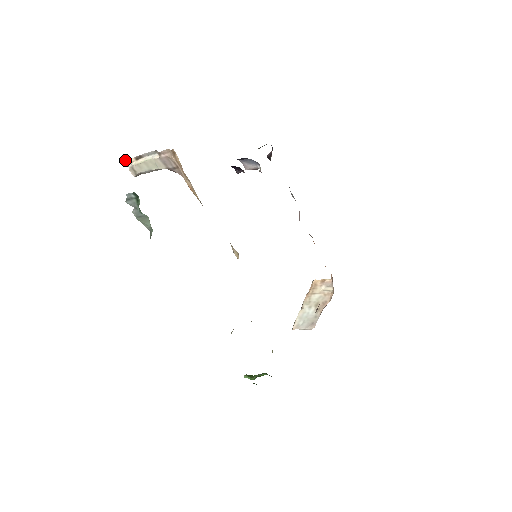
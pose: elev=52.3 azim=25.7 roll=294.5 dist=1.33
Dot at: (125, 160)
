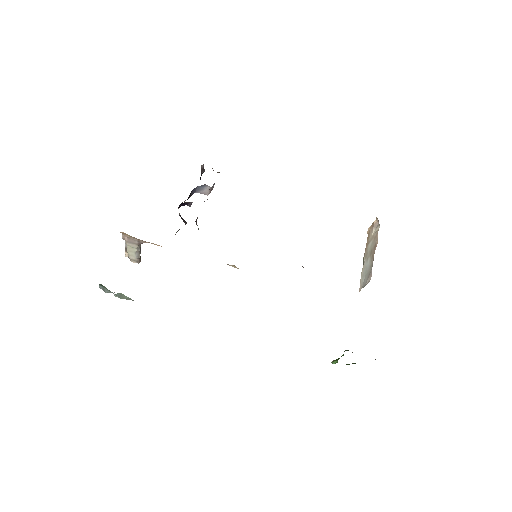
Dot at: occluded
